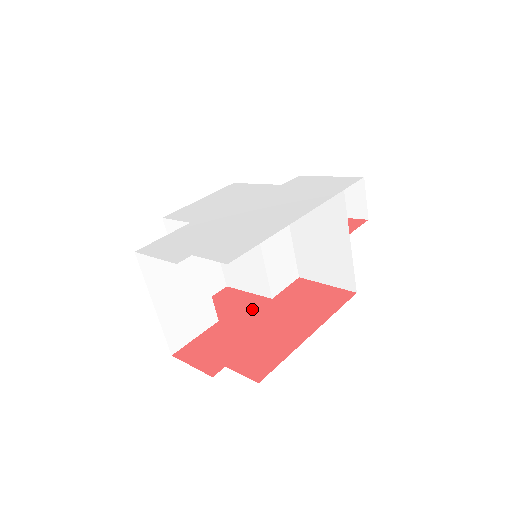
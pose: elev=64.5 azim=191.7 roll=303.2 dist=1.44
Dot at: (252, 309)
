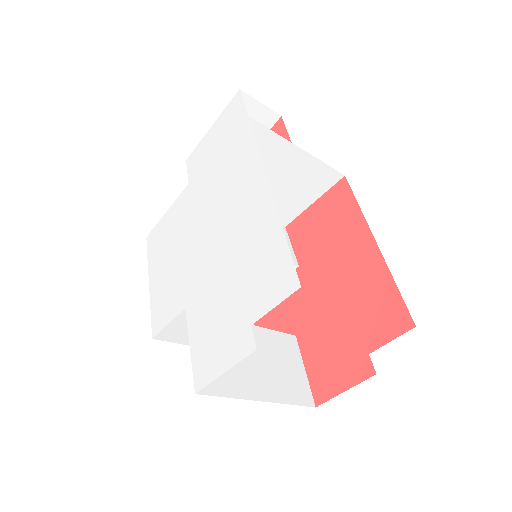
Dot at: (301, 293)
